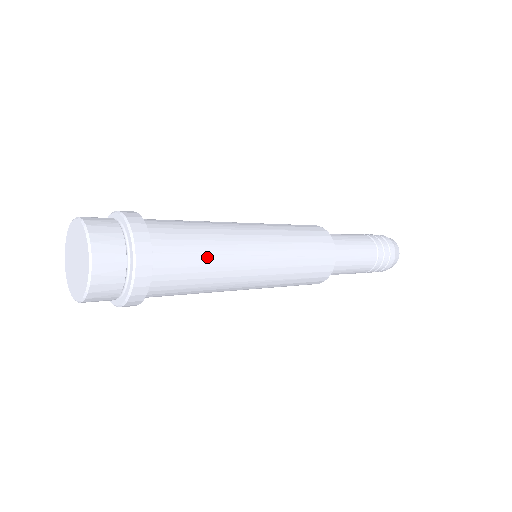
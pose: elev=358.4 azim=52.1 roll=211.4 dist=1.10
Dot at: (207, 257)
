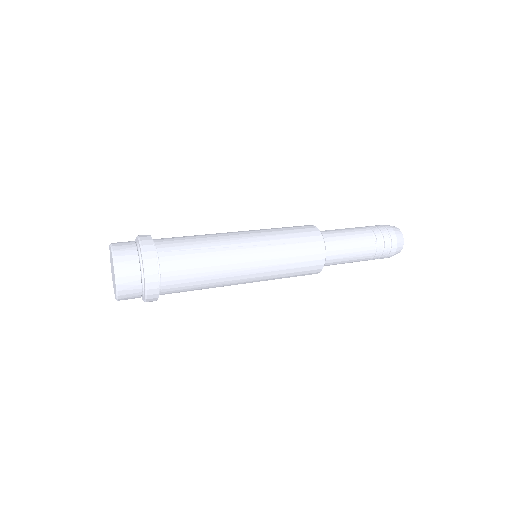
Dot at: (201, 251)
